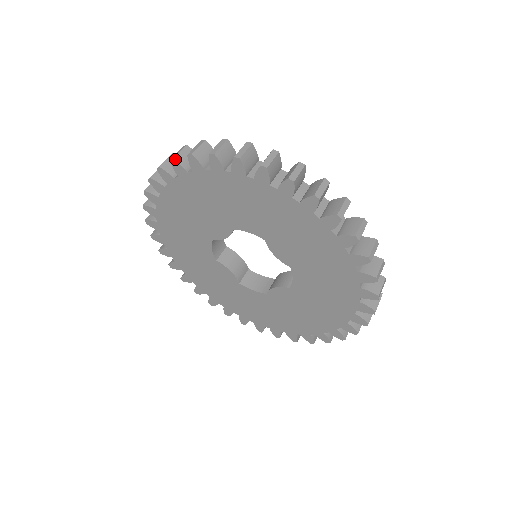
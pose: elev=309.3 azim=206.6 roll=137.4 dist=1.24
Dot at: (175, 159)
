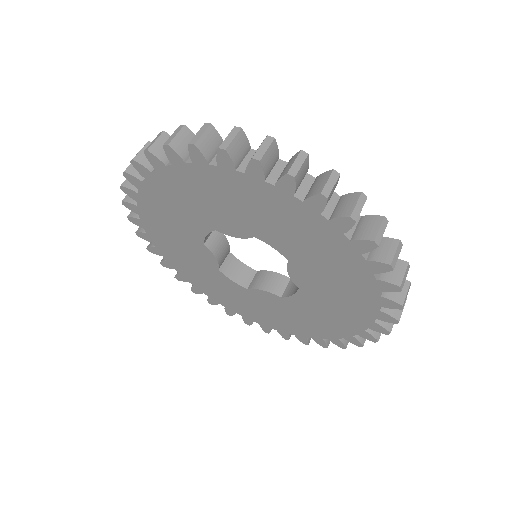
Dot at: (227, 150)
